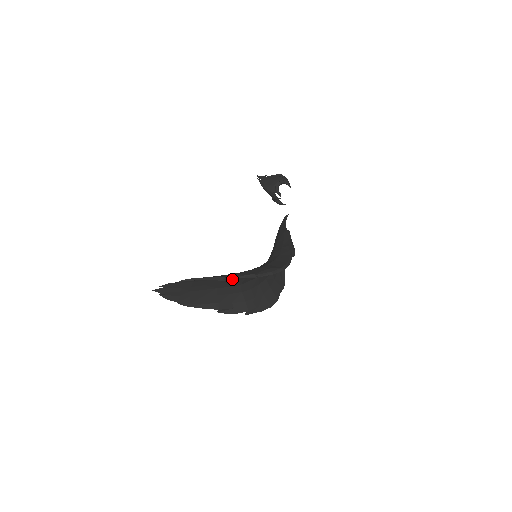
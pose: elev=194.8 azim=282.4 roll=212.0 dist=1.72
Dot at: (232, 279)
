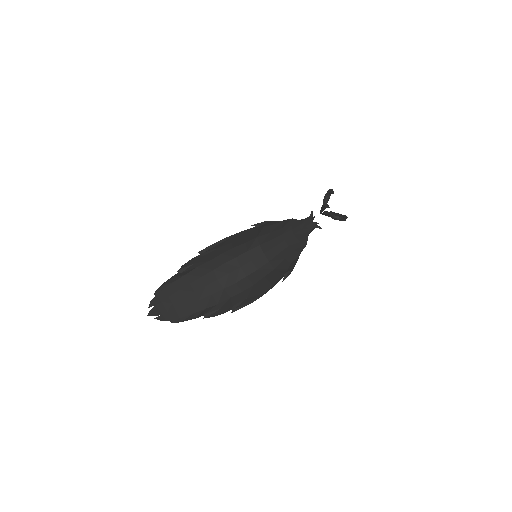
Dot at: (196, 273)
